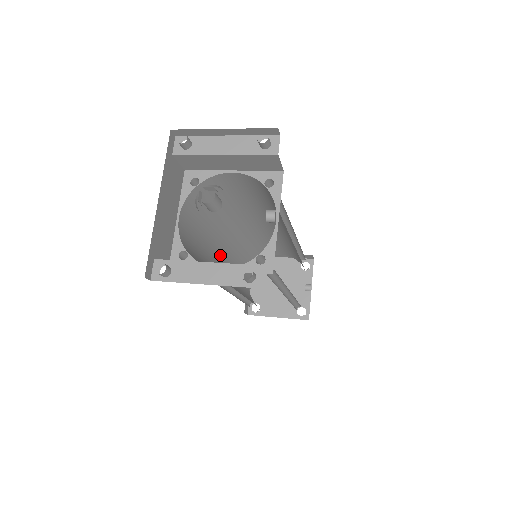
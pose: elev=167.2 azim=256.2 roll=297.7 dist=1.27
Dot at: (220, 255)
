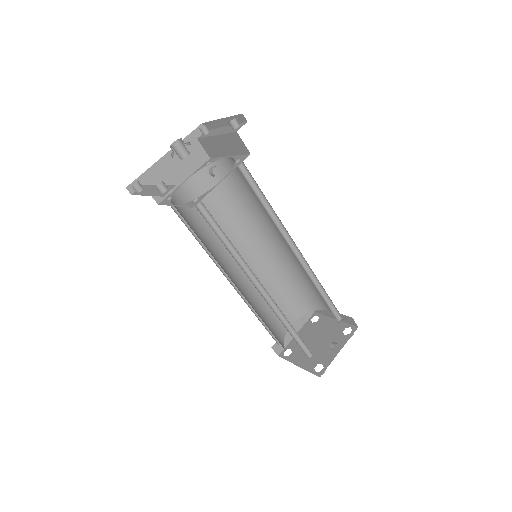
Dot at: occluded
